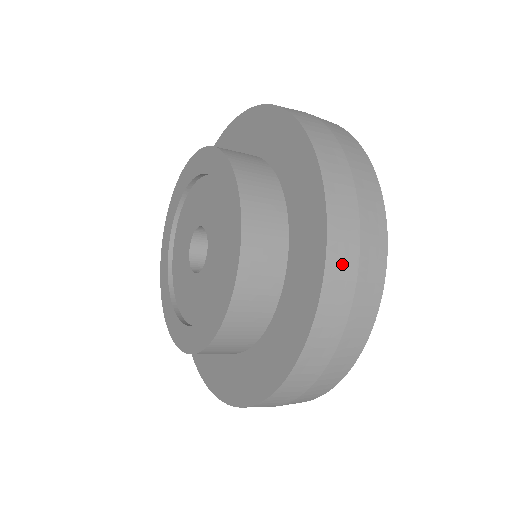
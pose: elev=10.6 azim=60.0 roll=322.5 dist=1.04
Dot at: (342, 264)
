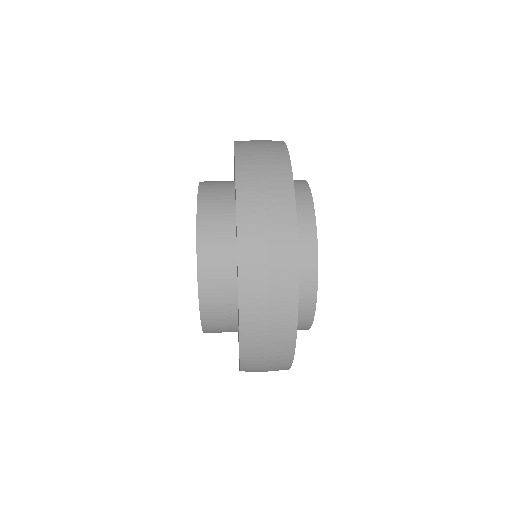
Dot at: (253, 340)
